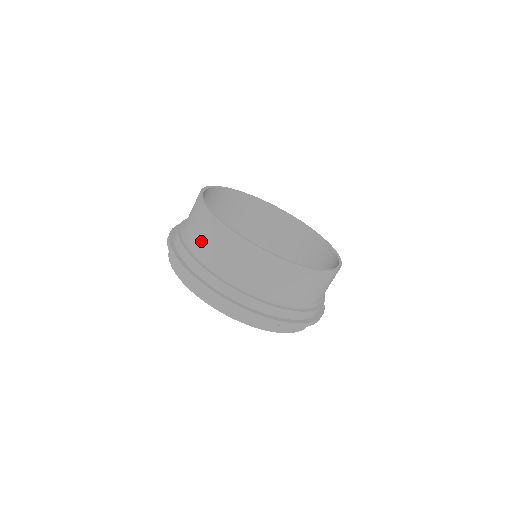
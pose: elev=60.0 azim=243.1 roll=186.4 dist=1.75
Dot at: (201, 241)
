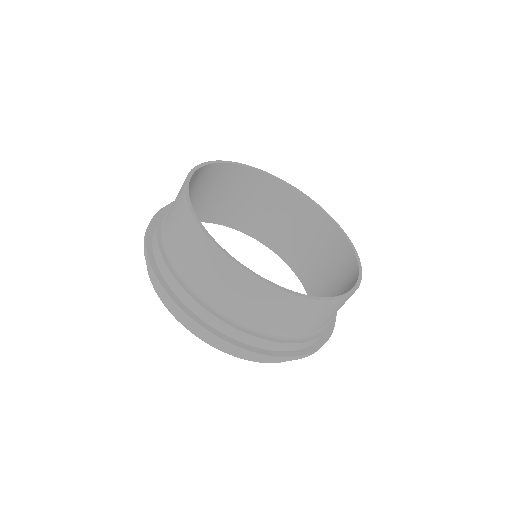
Dot at: (172, 230)
